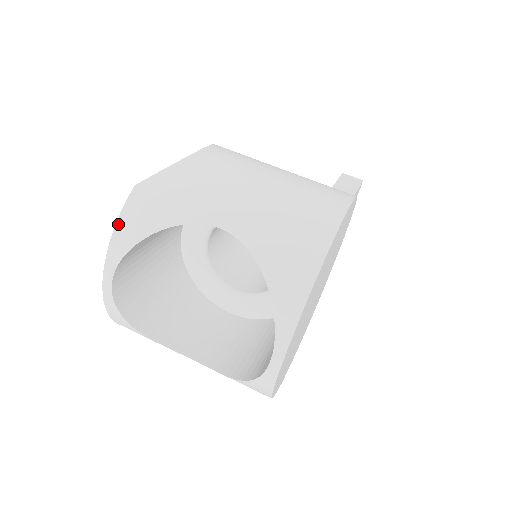
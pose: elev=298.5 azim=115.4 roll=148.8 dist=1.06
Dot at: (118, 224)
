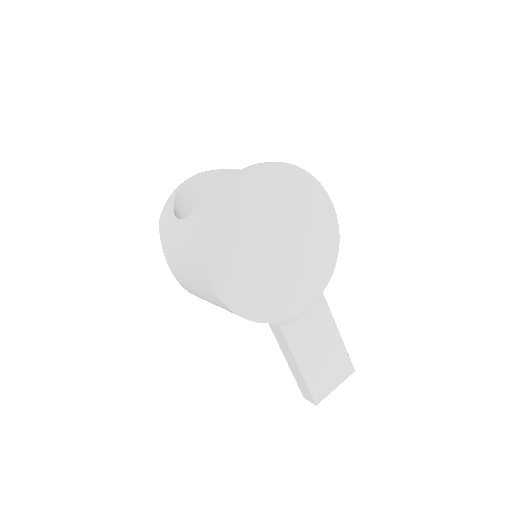
Dot at: occluded
